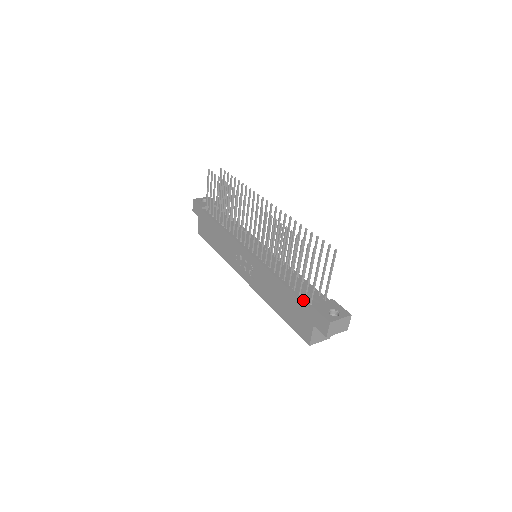
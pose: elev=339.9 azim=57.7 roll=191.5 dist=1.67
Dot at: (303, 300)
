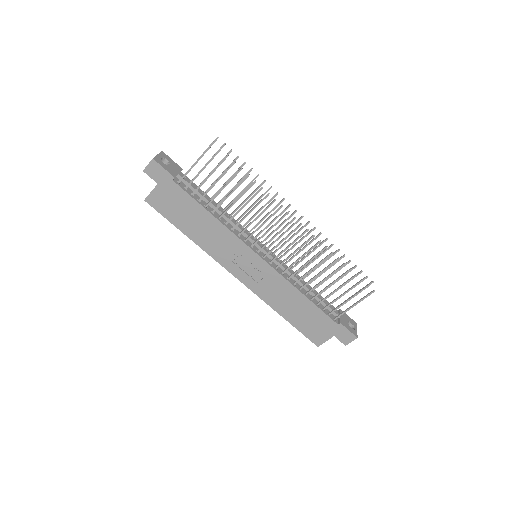
Dot at: (330, 316)
